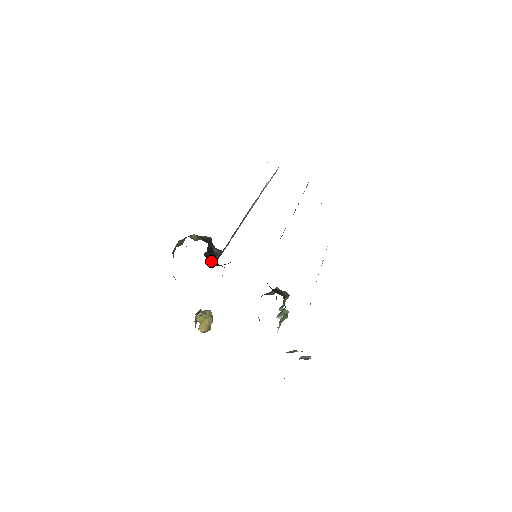
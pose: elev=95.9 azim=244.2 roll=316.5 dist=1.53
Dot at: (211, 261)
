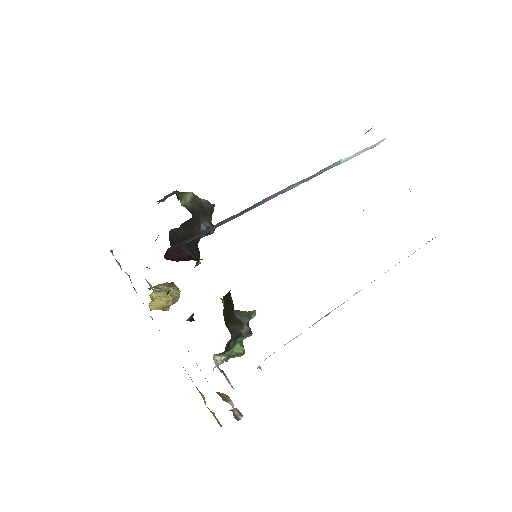
Dot at: (175, 243)
